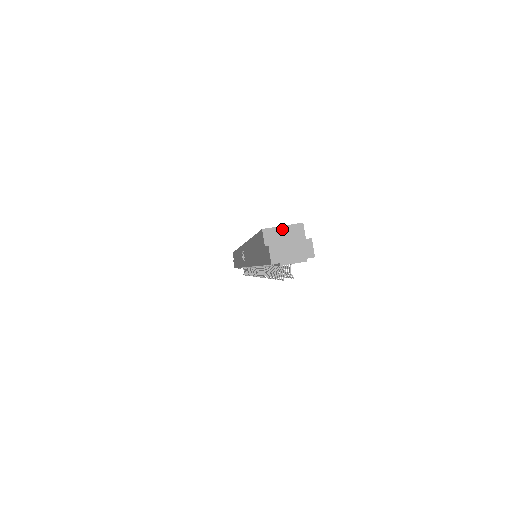
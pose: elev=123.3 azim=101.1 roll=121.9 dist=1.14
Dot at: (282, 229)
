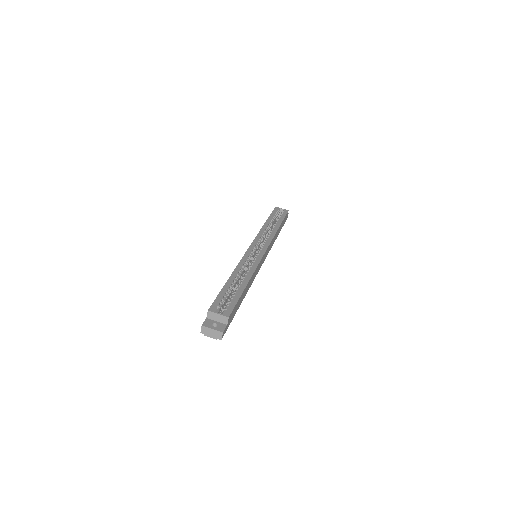
Dot at: (217, 315)
